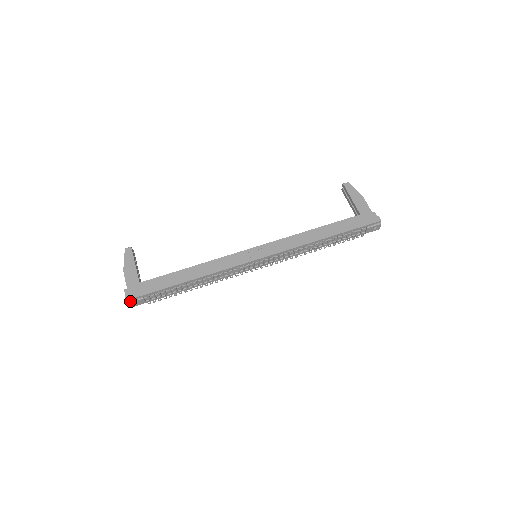
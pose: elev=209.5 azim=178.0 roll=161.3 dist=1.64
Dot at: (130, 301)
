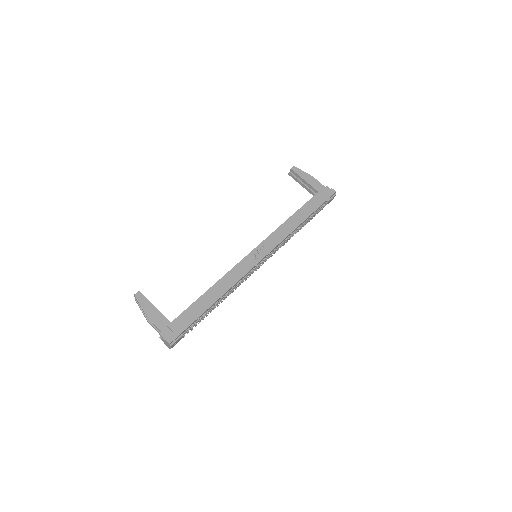
Dot at: (172, 343)
